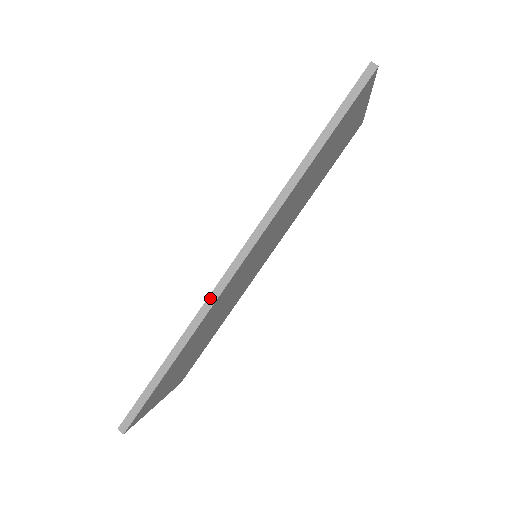
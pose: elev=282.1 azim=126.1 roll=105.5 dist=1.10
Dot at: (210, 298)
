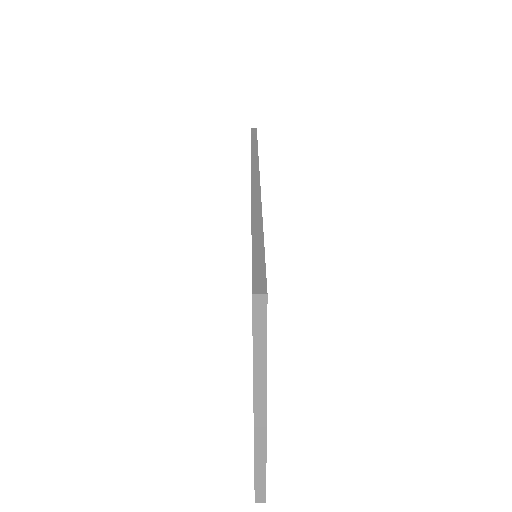
Dot at: (253, 192)
